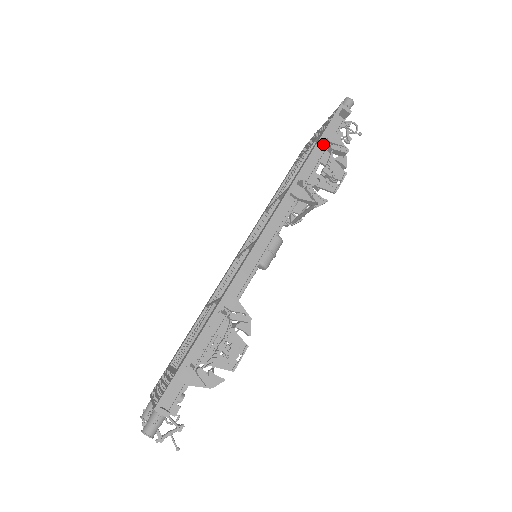
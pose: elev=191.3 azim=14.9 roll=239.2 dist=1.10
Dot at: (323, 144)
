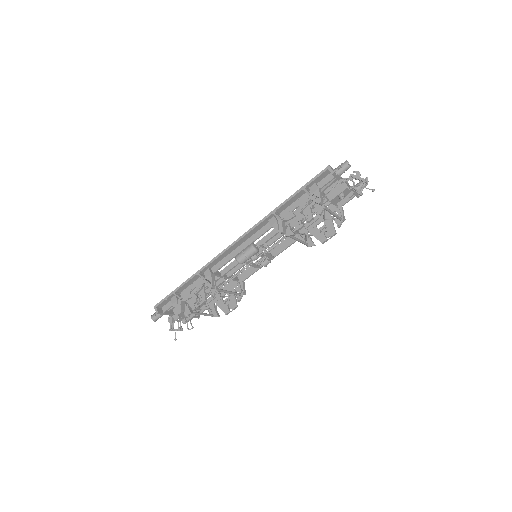
Dot at: (308, 193)
